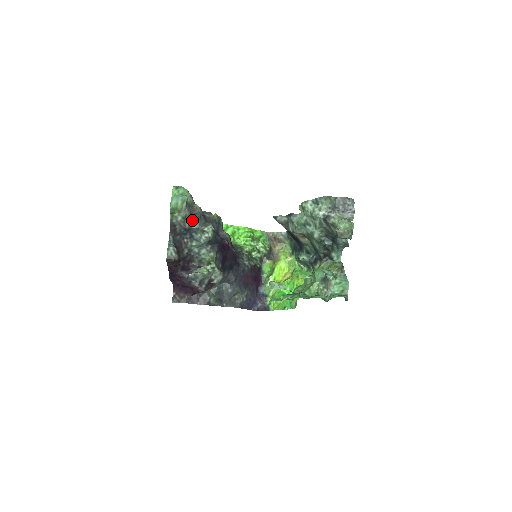
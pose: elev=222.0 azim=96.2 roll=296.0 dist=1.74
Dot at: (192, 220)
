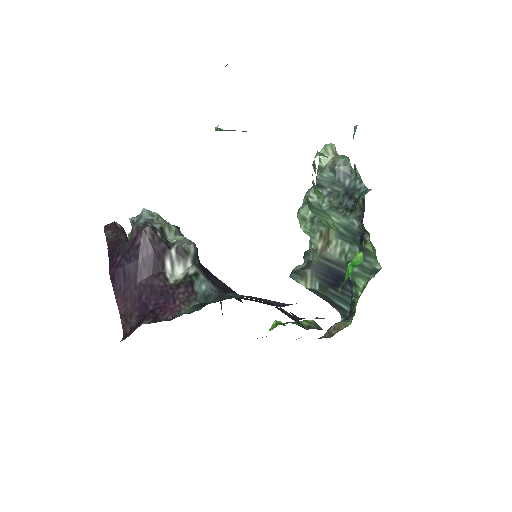
Dot at: occluded
